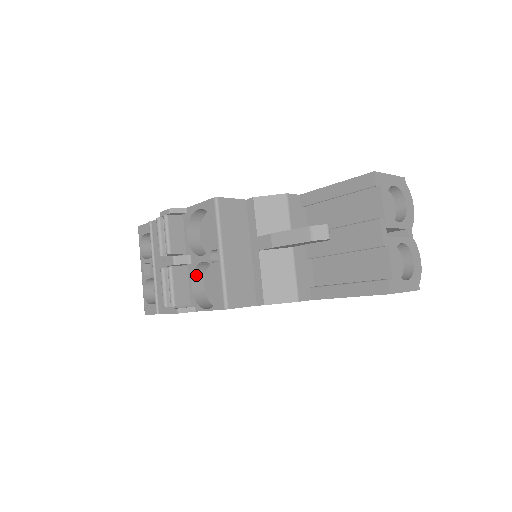
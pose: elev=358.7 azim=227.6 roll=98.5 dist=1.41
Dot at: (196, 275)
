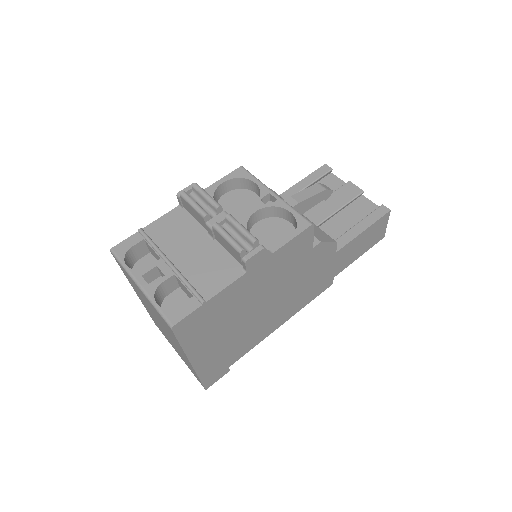
Dot at: occluded
